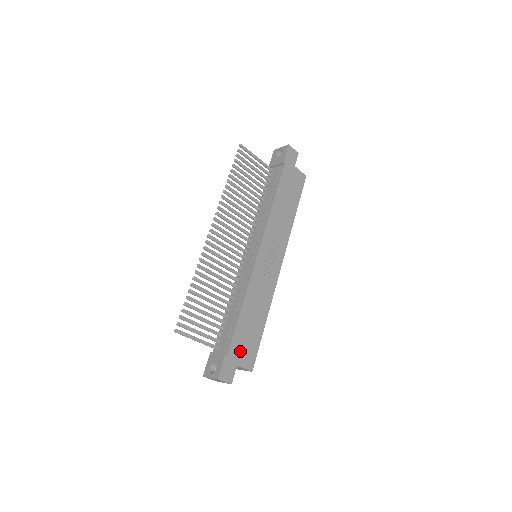
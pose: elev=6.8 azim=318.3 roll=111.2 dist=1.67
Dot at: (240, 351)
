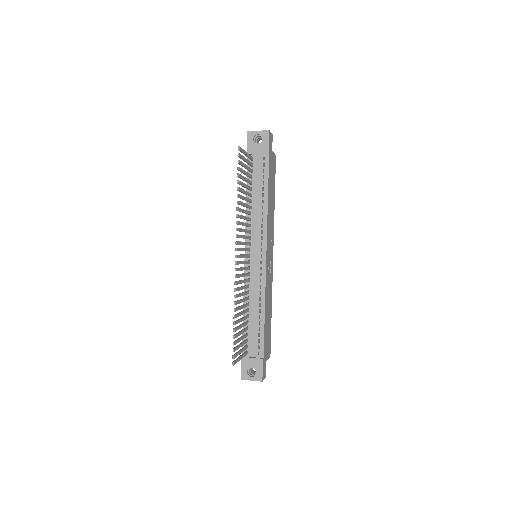
Dot at: (266, 349)
